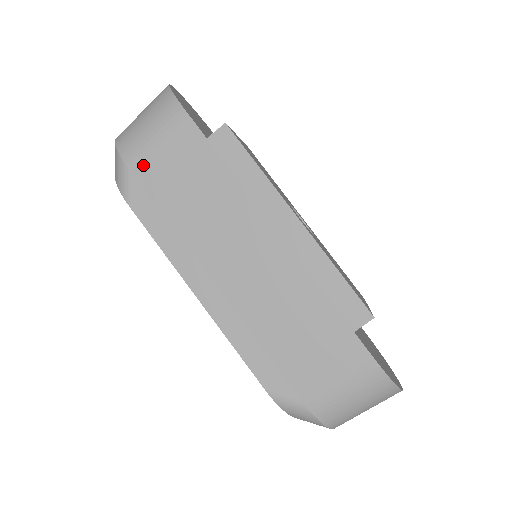
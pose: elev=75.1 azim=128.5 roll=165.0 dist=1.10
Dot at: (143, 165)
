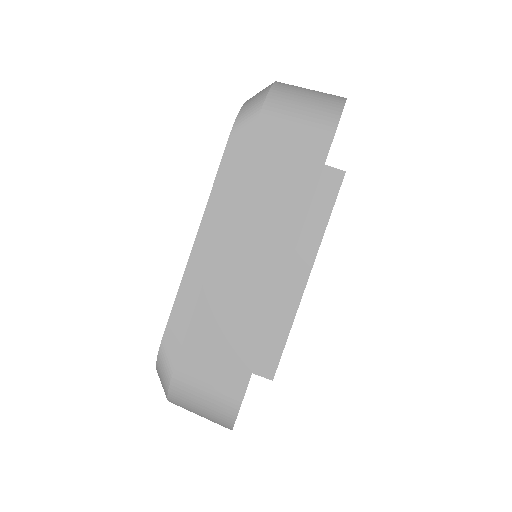
Dot at: (270, 125)
